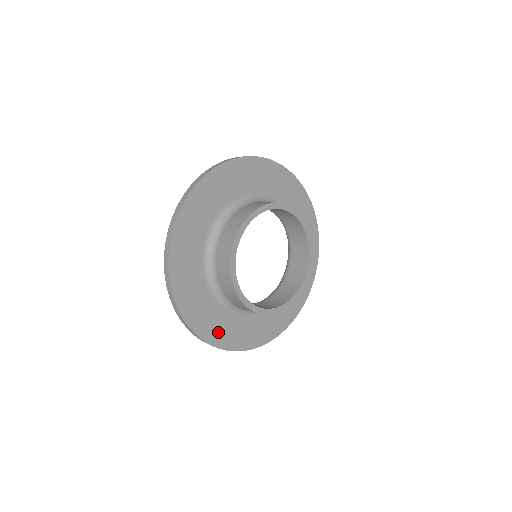
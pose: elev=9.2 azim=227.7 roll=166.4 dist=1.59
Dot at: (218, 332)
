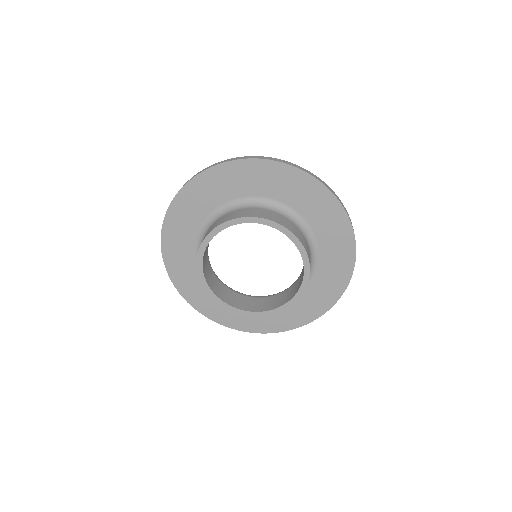
Dot at: (232, 318)
